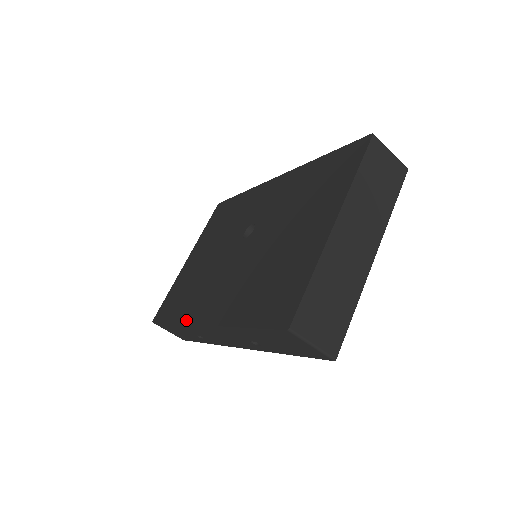
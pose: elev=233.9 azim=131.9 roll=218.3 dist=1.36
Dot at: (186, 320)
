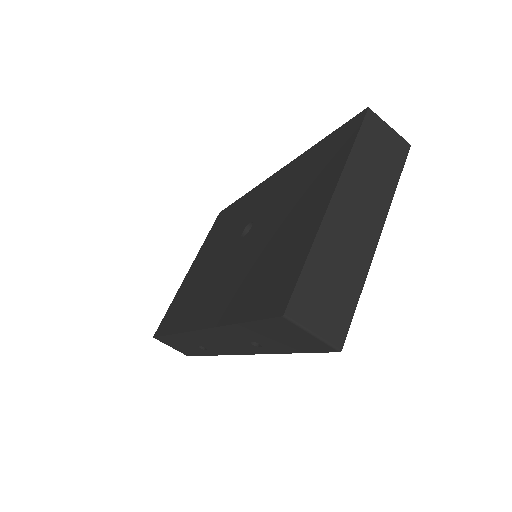
Dot at: (184, 328)
